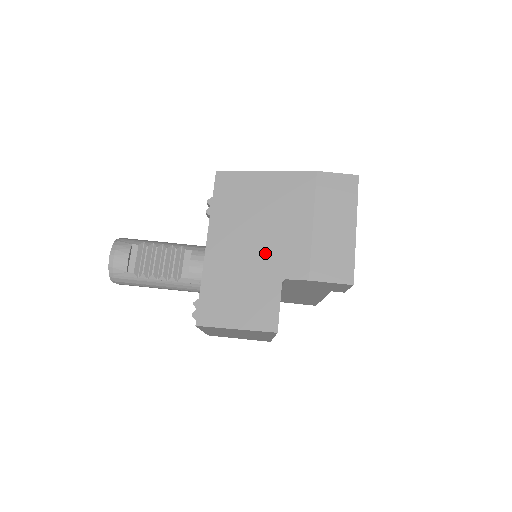
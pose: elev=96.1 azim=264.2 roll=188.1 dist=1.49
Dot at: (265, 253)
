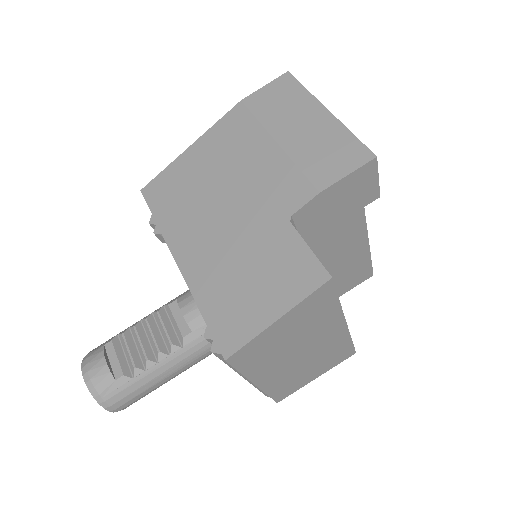
Dot at: (247, 212)
